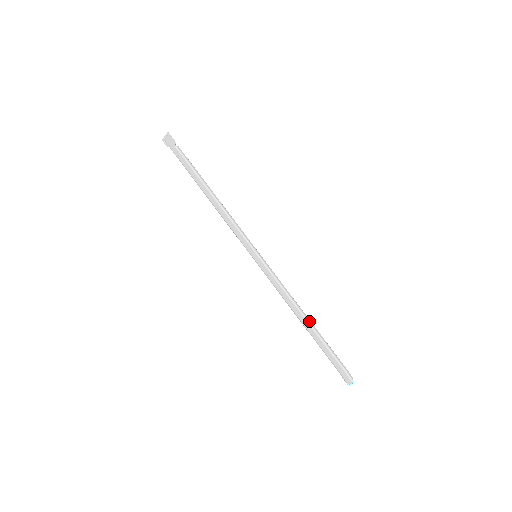
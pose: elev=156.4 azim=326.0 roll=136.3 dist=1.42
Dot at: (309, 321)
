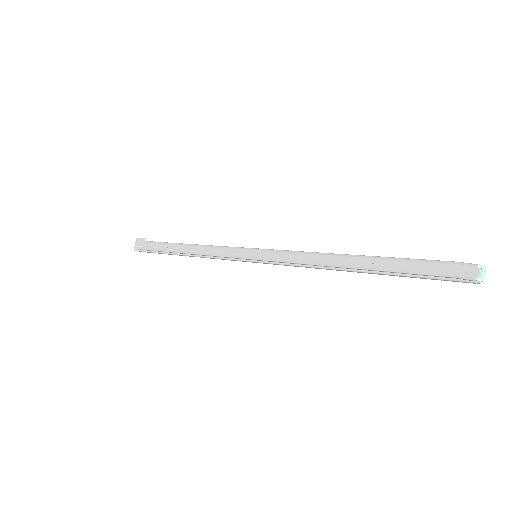
Dot at: (355, 255)
